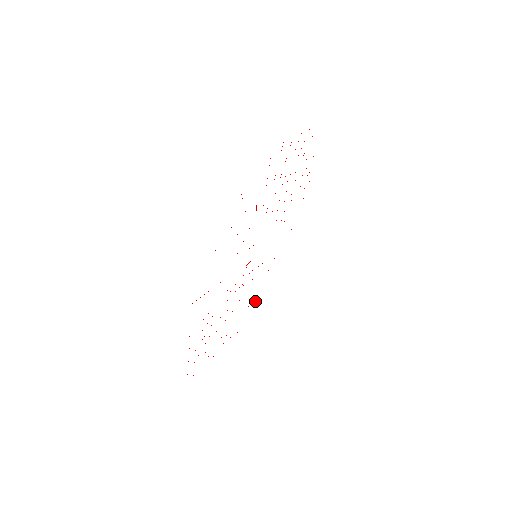
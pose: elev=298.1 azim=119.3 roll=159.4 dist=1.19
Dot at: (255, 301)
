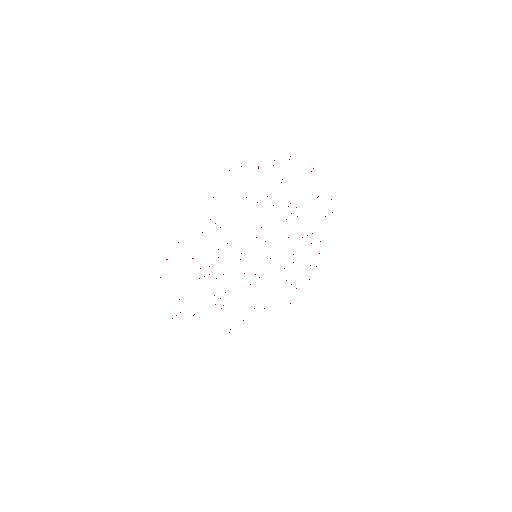
Dot at: occluded
